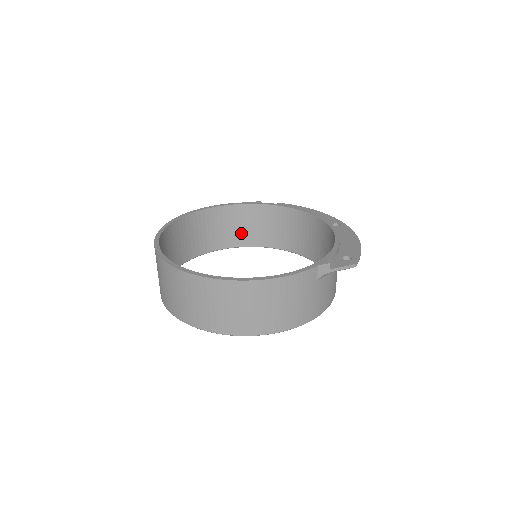
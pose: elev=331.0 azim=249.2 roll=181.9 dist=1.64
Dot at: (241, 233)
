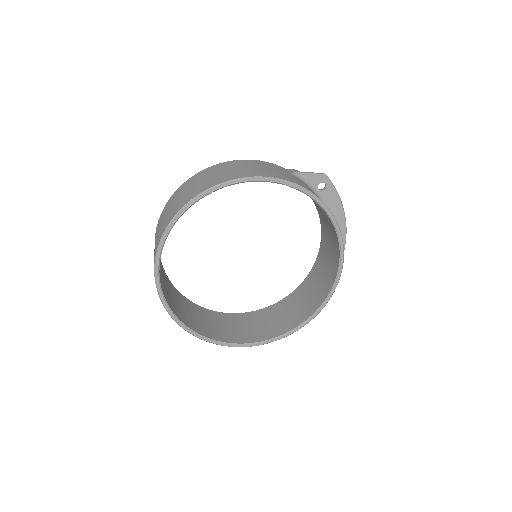
Dot at: (260, 331)
